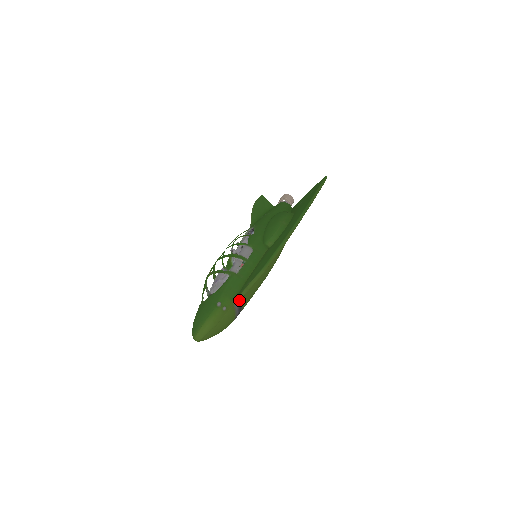
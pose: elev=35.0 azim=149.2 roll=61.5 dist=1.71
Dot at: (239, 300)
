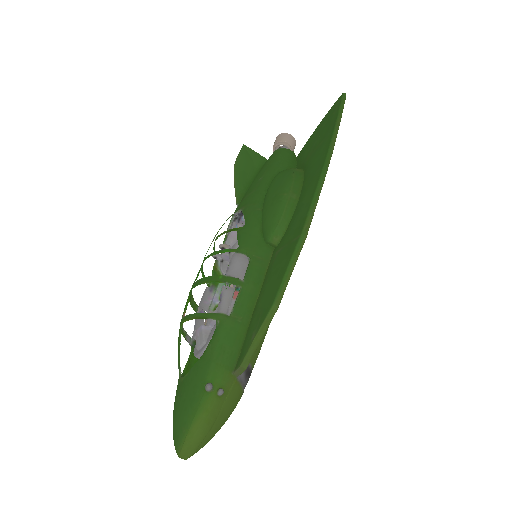
Dot at: (243, 369)
